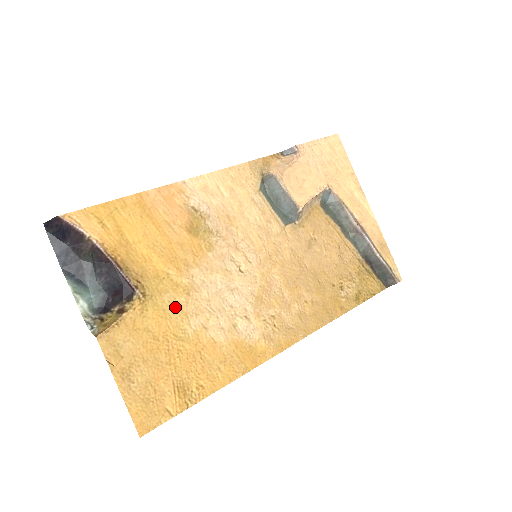
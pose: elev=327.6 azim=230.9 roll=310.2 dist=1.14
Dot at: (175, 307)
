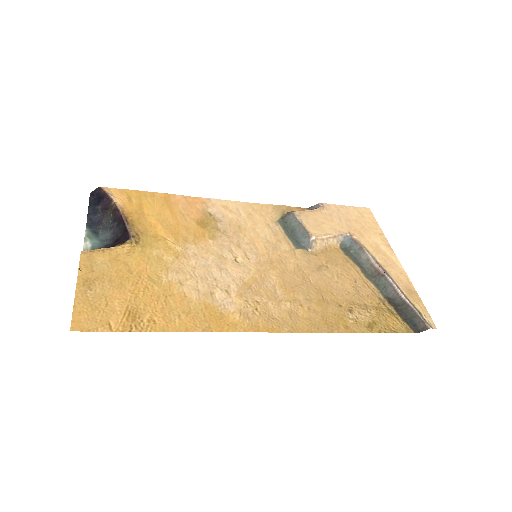
Dot at: (160, 260)
